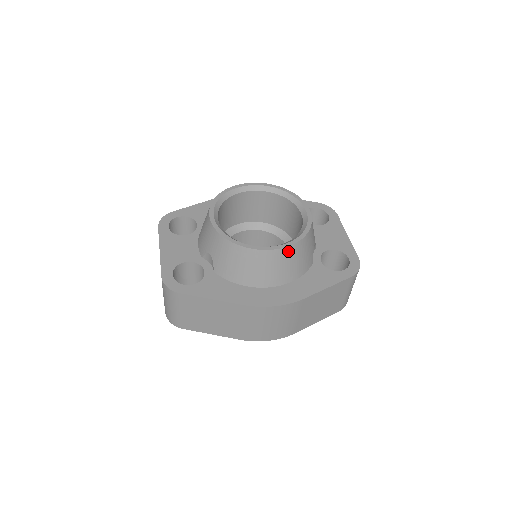
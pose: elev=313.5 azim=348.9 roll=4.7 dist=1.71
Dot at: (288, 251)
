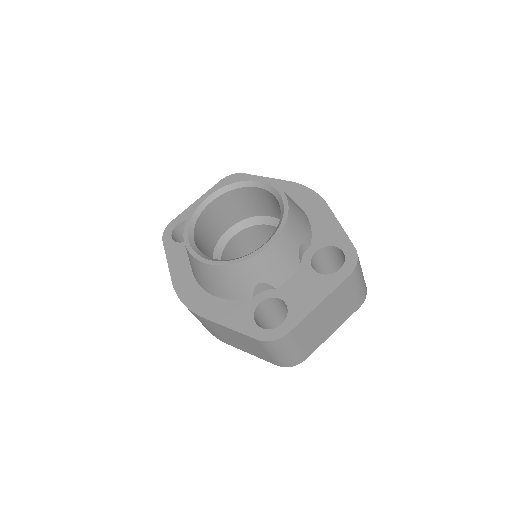
Dot at: (205, 267)
